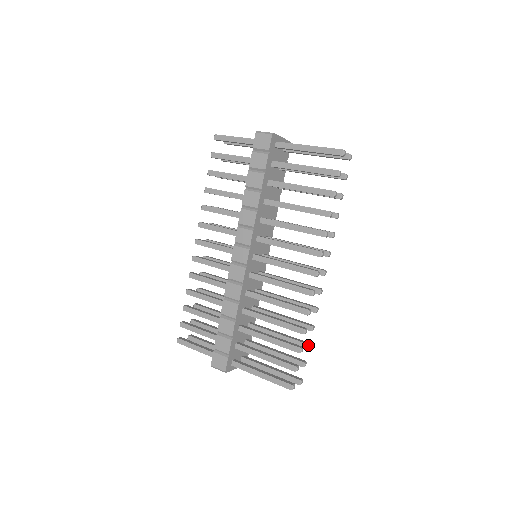
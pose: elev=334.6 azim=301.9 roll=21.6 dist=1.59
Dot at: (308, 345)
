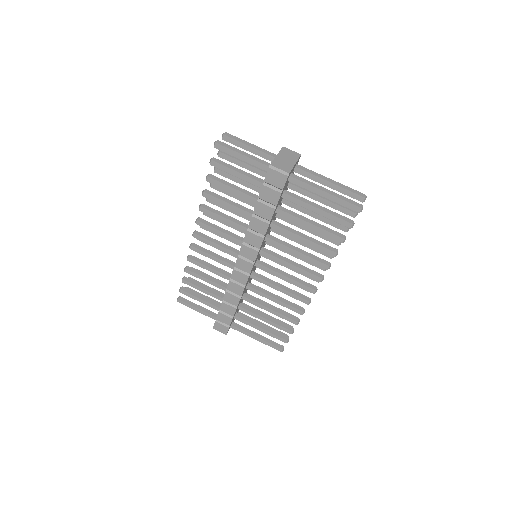
Dot at: occluded
